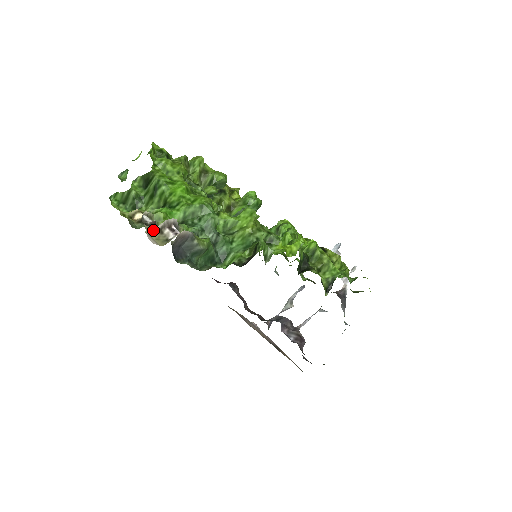
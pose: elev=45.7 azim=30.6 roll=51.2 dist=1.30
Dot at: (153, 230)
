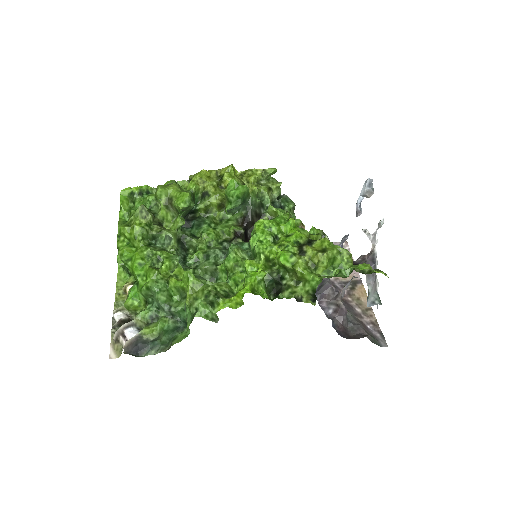
Dot at: (113, 341)
